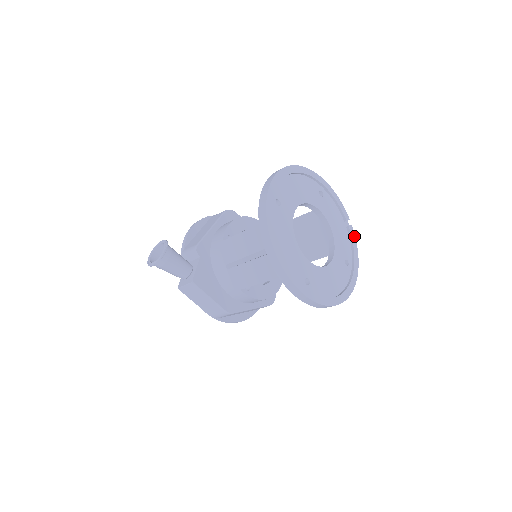
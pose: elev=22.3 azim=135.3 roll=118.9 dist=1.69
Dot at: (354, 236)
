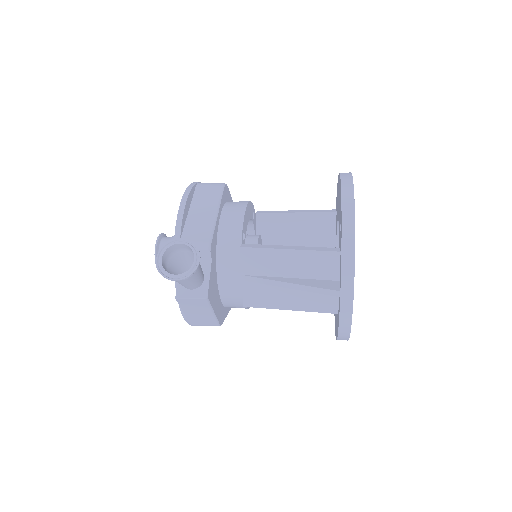
Dot at: occluded
